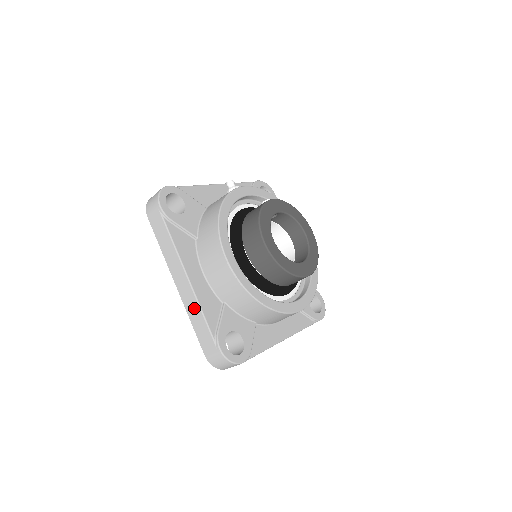
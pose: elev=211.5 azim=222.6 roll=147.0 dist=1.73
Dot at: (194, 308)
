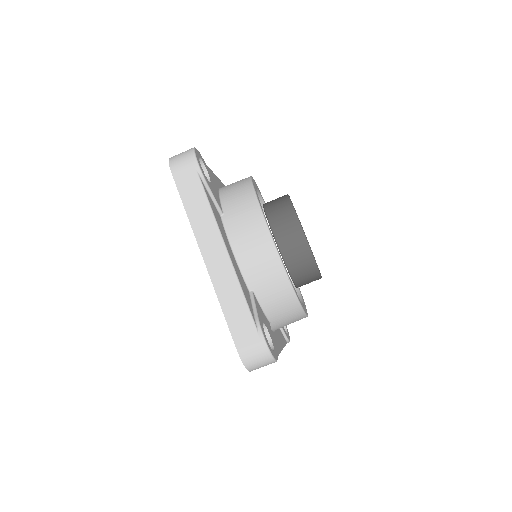
Dot at: occluded
